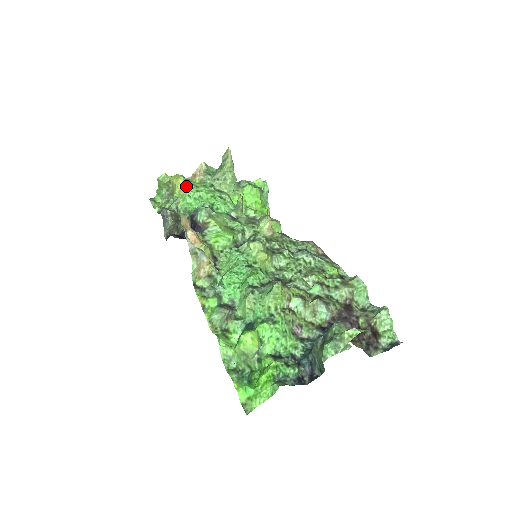
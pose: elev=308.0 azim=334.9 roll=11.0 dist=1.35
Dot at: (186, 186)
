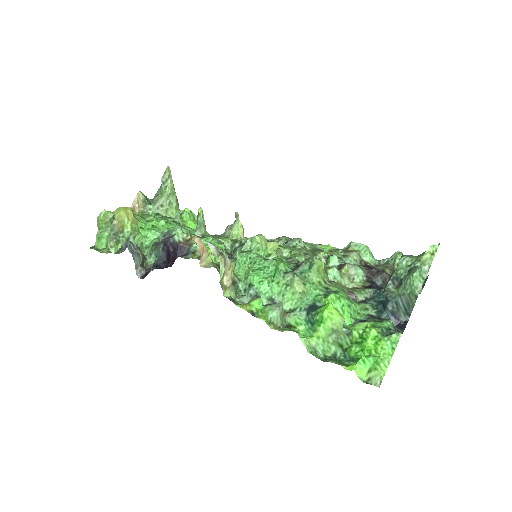
Dot at: (135, 217)
